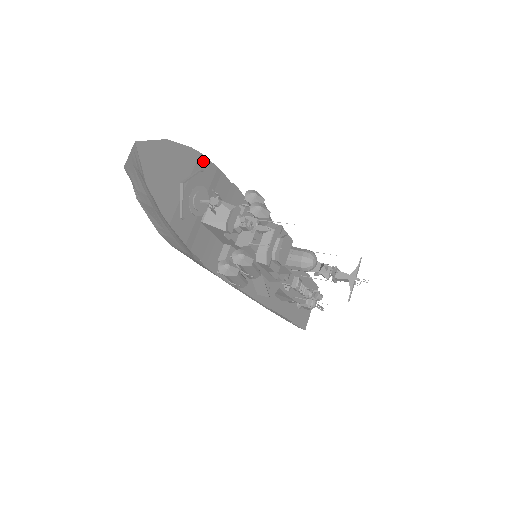
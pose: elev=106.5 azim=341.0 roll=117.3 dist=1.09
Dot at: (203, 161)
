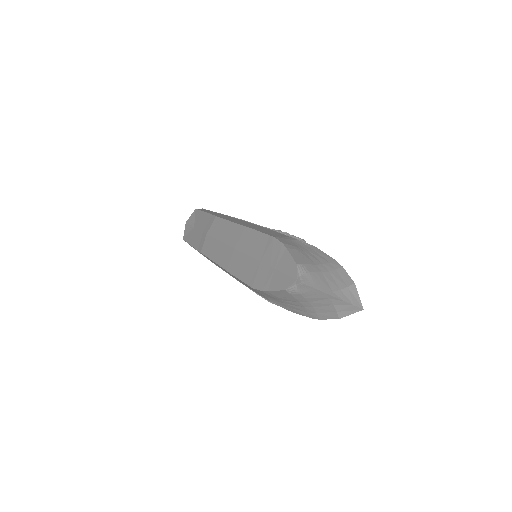
Dot at: (330, 261)
